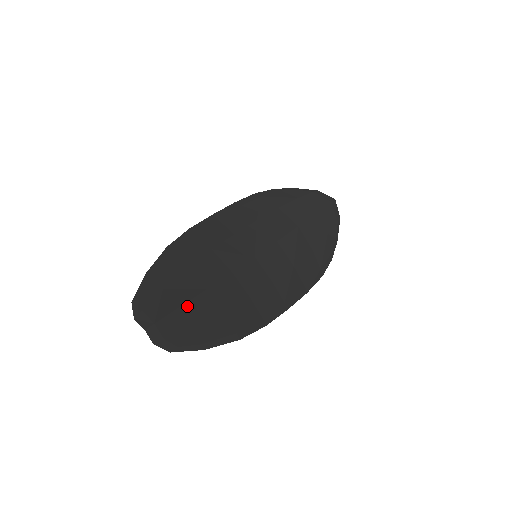
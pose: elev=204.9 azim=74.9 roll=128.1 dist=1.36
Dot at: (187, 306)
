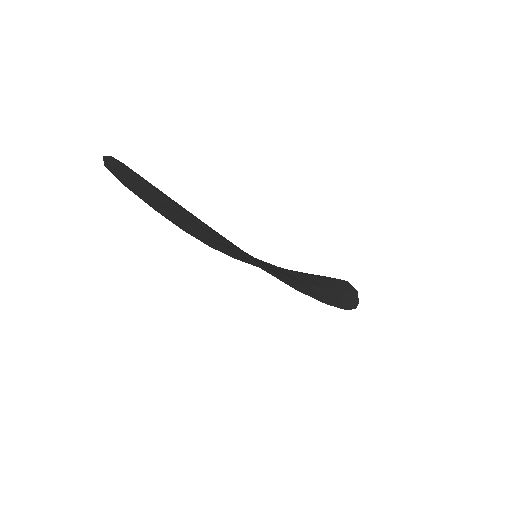
Dot at: occluded
